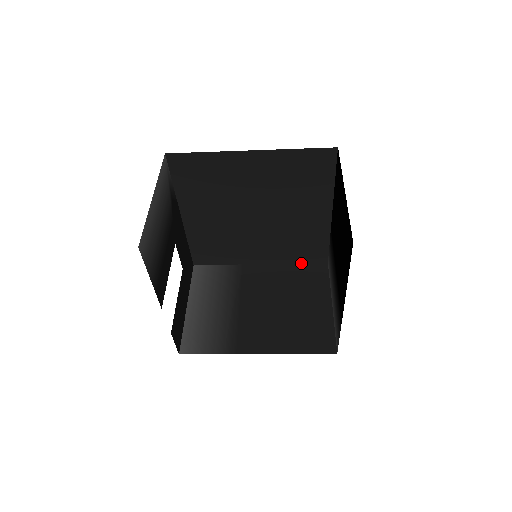
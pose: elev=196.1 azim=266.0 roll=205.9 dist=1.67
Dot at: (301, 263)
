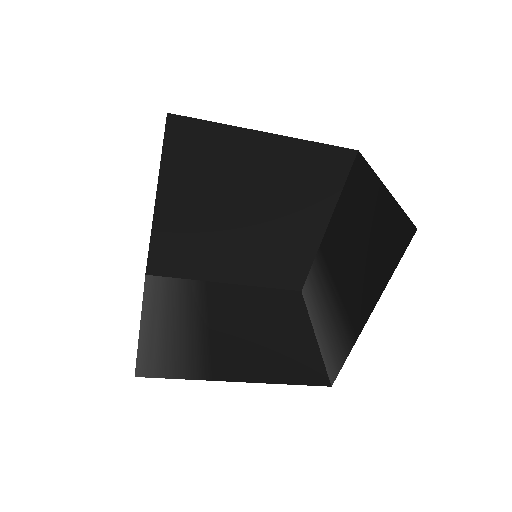
Dot at: (273, 288)
